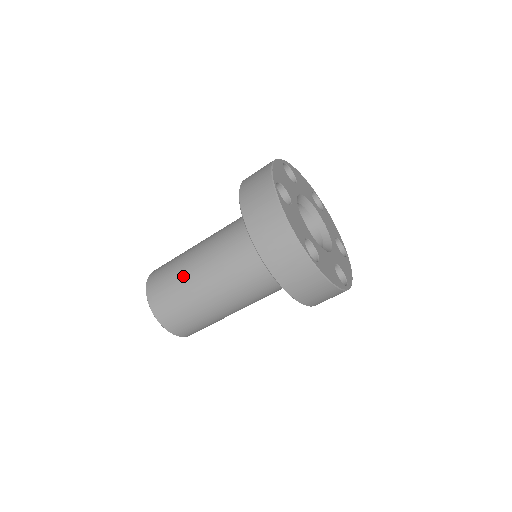
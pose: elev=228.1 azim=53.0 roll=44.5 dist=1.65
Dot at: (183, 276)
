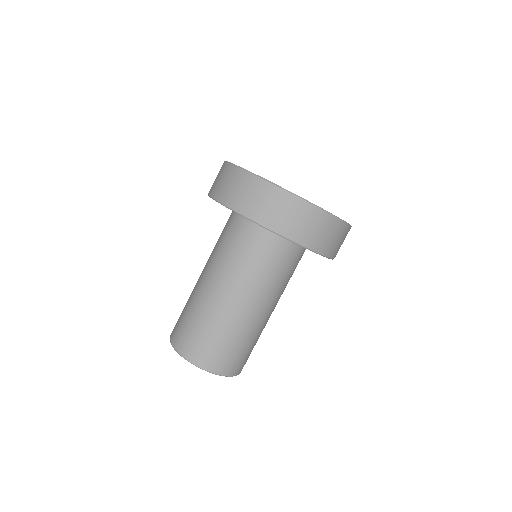
Dot at: occluded
